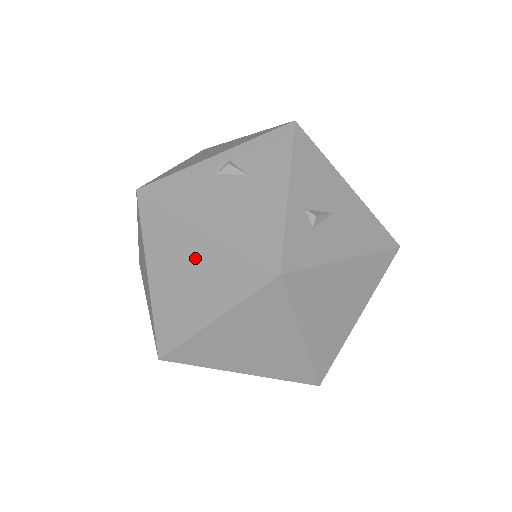
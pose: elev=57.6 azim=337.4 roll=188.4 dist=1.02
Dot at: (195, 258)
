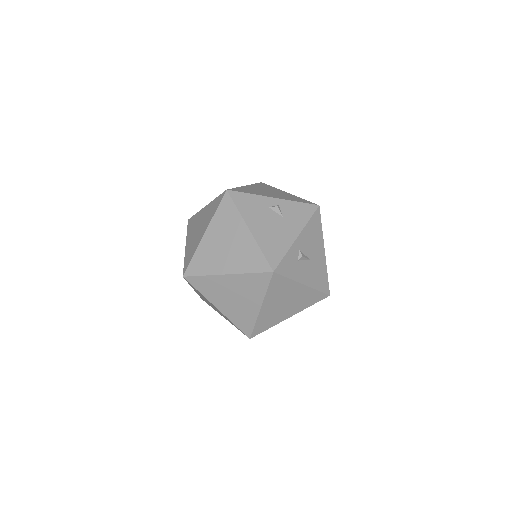
Dot at: (236, 240)
